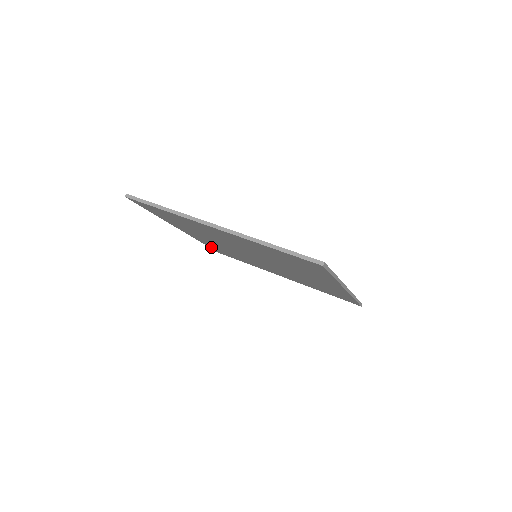
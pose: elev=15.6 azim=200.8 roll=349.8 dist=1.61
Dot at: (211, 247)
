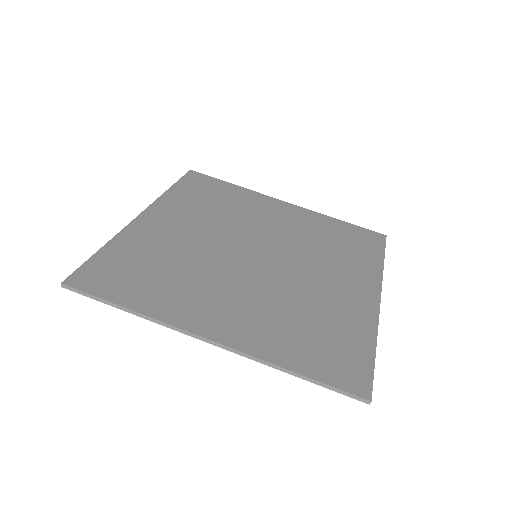
Dot at: occluded
